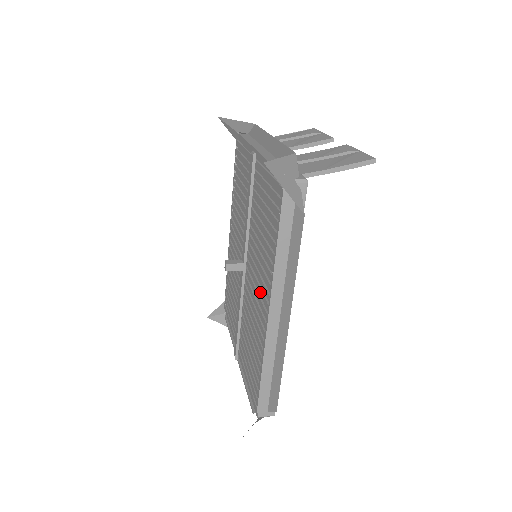
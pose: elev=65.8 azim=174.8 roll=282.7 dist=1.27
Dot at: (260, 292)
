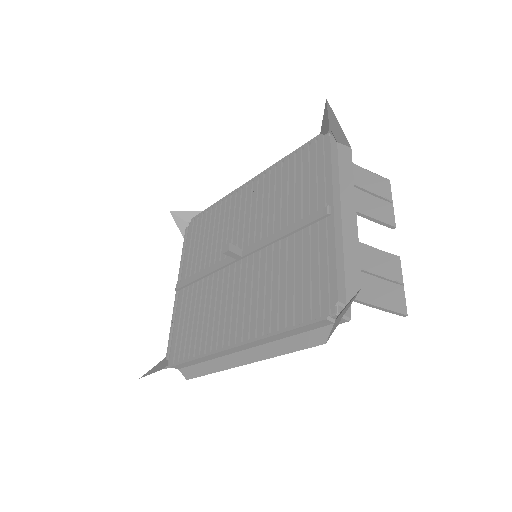
Dot at: (241, 314)
